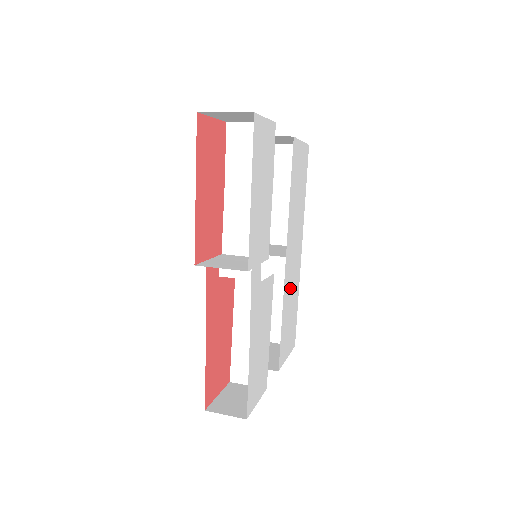
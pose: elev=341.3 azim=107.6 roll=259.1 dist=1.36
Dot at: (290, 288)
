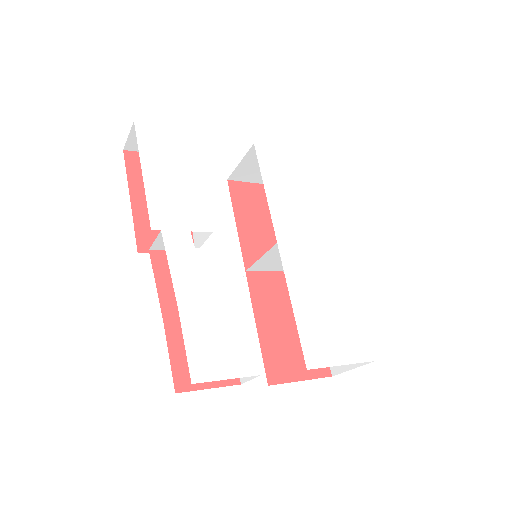
Dot at: (313, 280)
